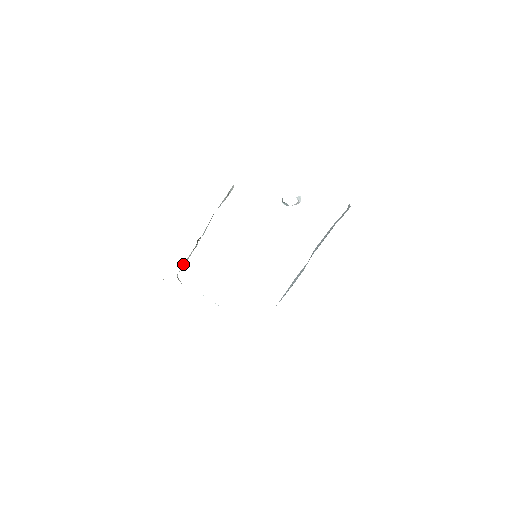
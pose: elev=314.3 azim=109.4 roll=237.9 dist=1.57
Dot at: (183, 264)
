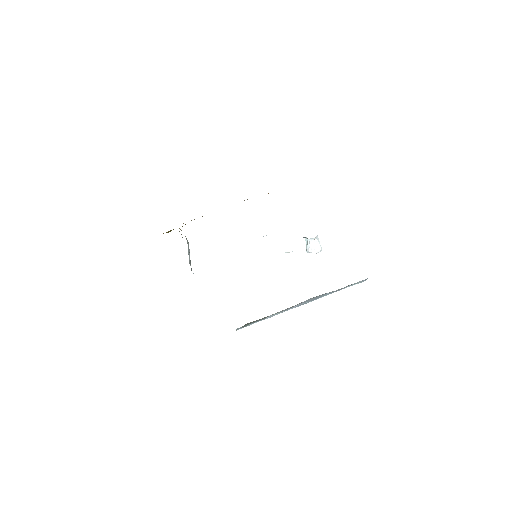
Dot at: occluded
